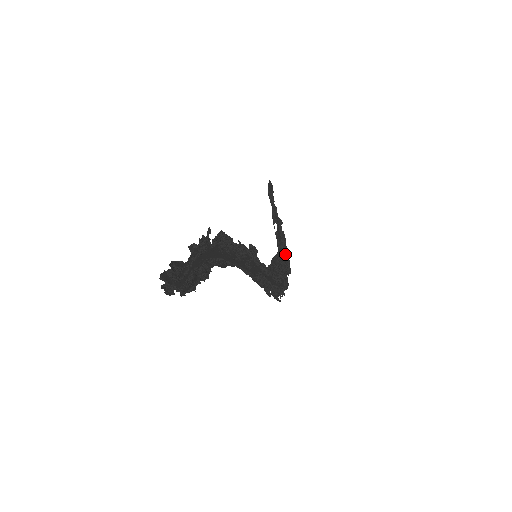
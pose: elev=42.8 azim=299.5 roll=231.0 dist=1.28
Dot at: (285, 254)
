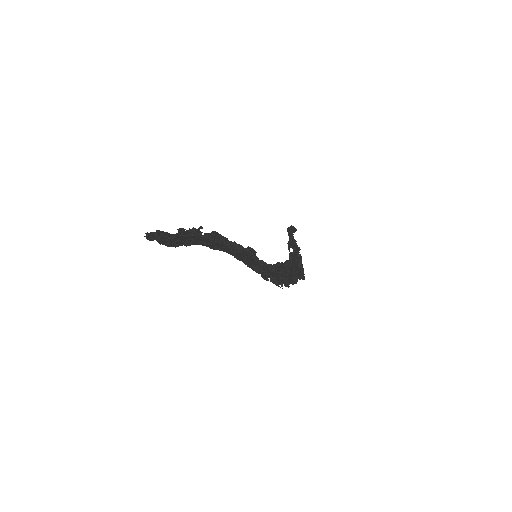
Dot at: (300, 268)
